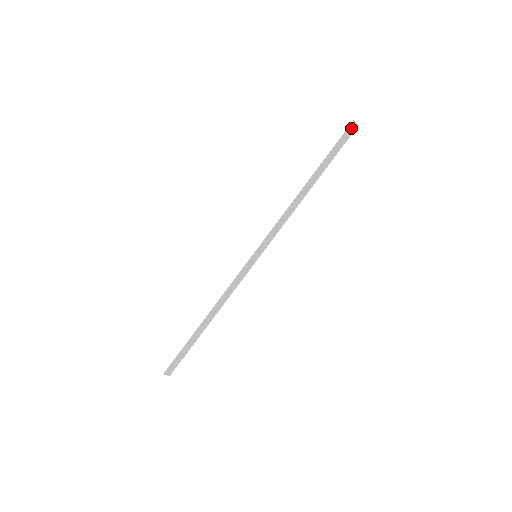
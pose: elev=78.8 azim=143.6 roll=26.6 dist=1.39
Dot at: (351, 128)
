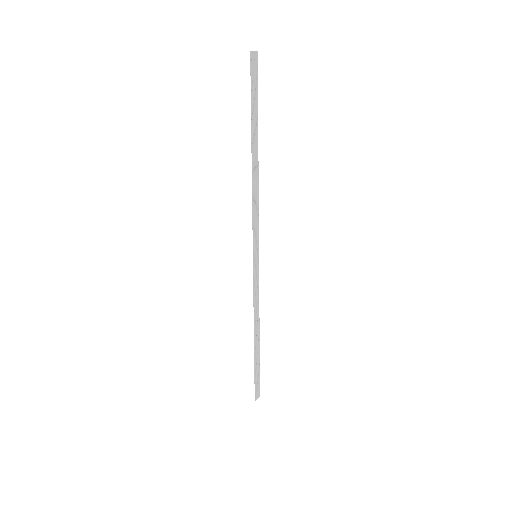
Dot at: (253, 61)
